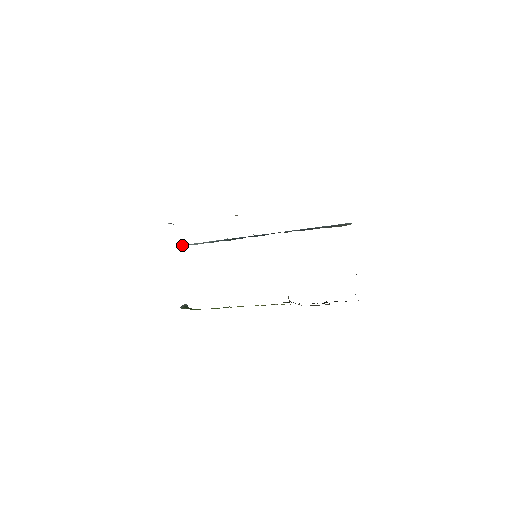
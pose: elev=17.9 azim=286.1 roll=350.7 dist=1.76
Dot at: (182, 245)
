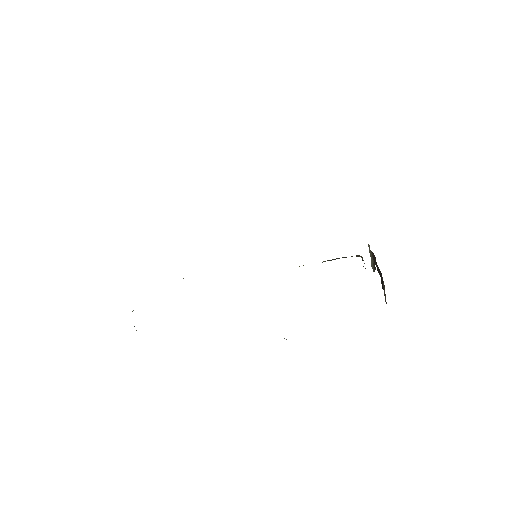
Dot at: occluded
